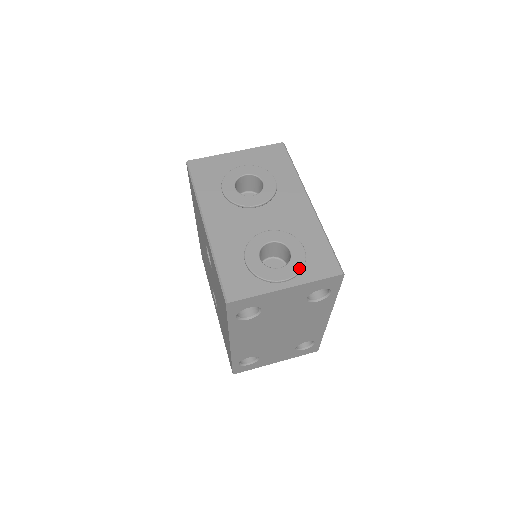
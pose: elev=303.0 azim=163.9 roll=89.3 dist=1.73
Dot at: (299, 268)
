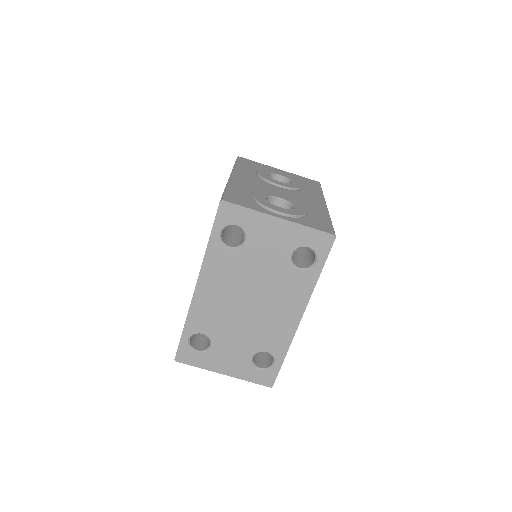
Dot at: (297, 214)
